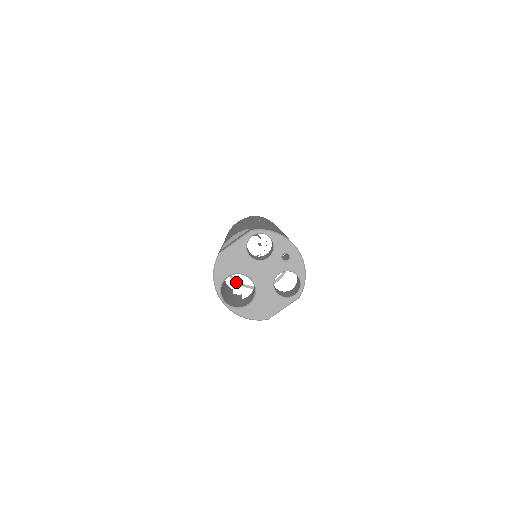
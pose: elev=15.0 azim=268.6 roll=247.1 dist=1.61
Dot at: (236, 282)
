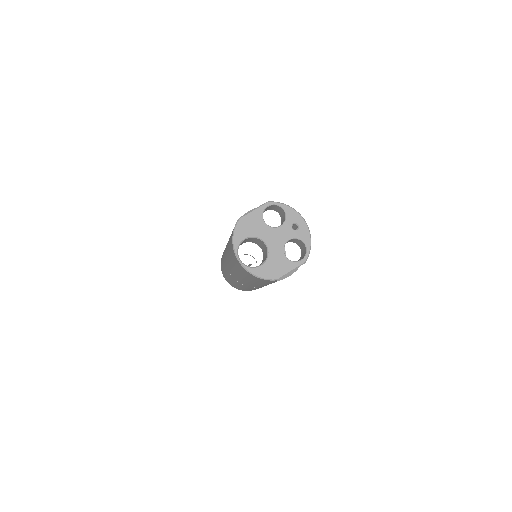
Dot at: occluded
